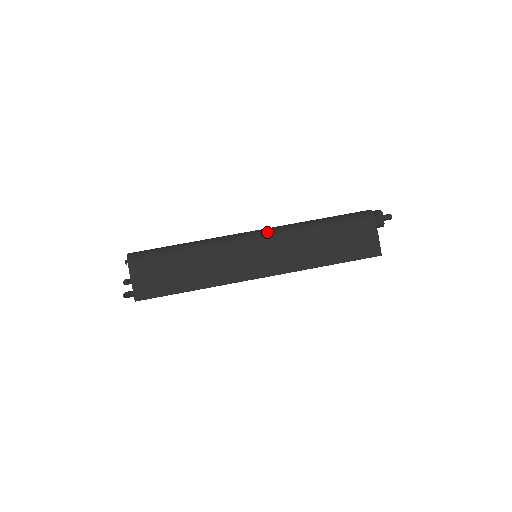
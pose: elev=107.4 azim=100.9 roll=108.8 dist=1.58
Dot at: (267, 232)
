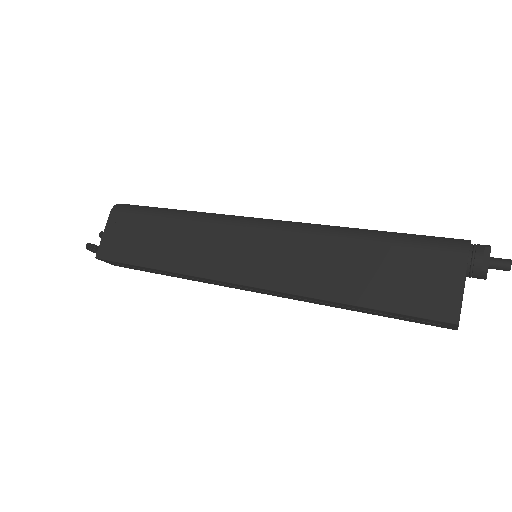
Dot at: (279, 222)
